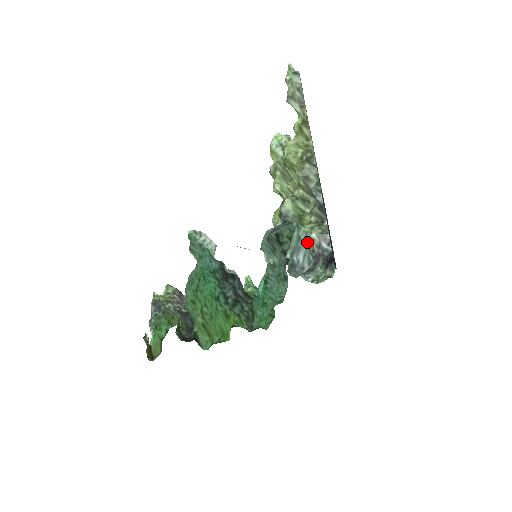
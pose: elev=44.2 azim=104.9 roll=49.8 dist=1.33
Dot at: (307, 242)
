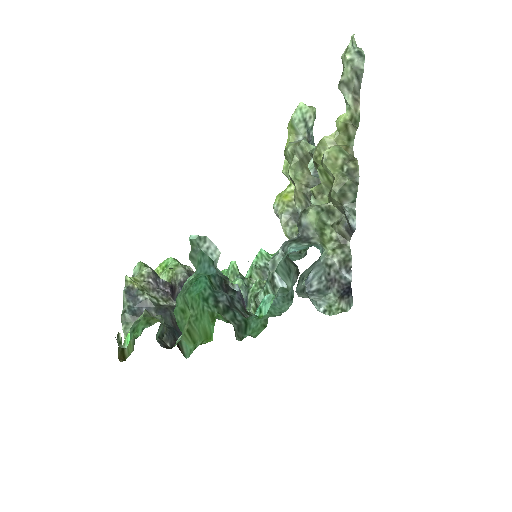
Dot at: (324, 264)
